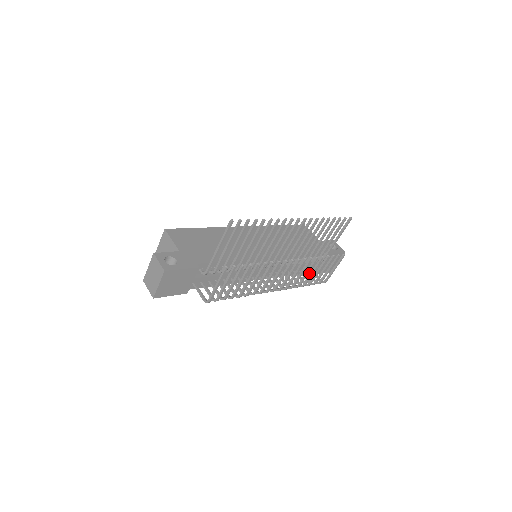
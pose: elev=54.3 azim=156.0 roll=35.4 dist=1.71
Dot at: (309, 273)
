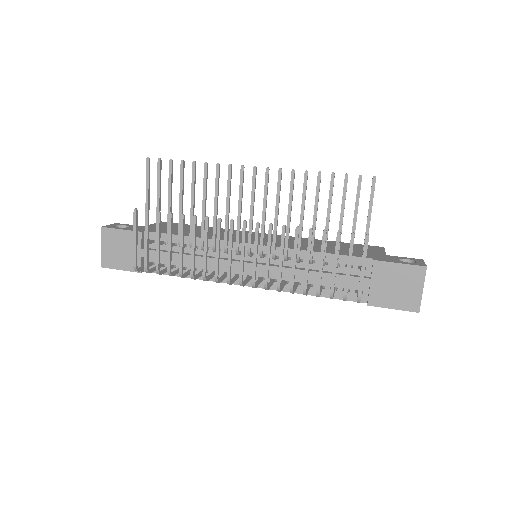
Dot at: occluded
